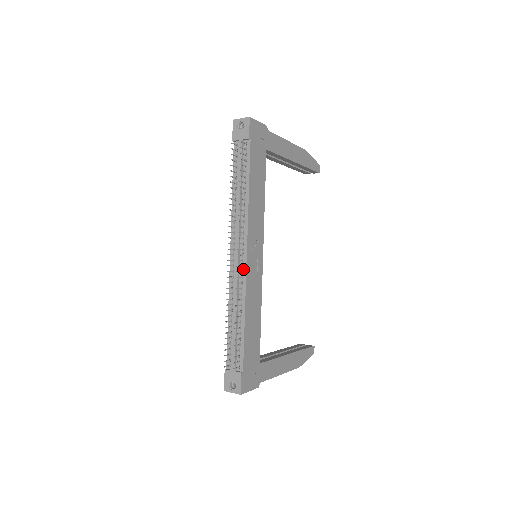
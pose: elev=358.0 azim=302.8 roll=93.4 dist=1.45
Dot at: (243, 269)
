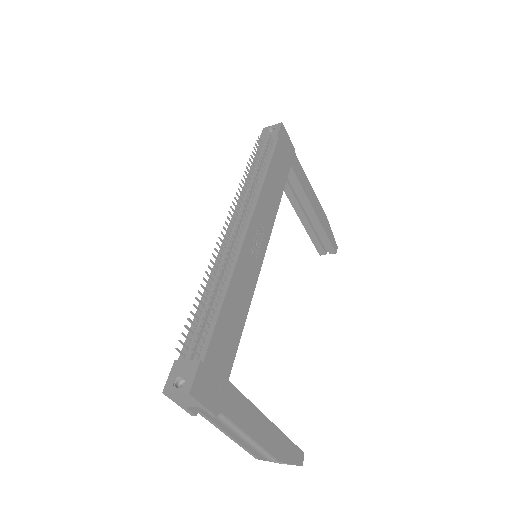
Dot at: (240, 241)
